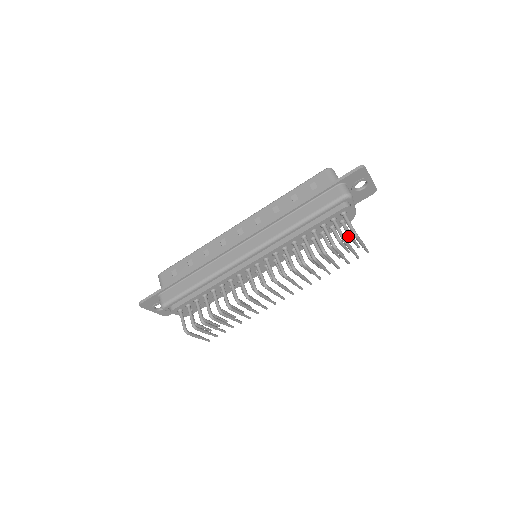
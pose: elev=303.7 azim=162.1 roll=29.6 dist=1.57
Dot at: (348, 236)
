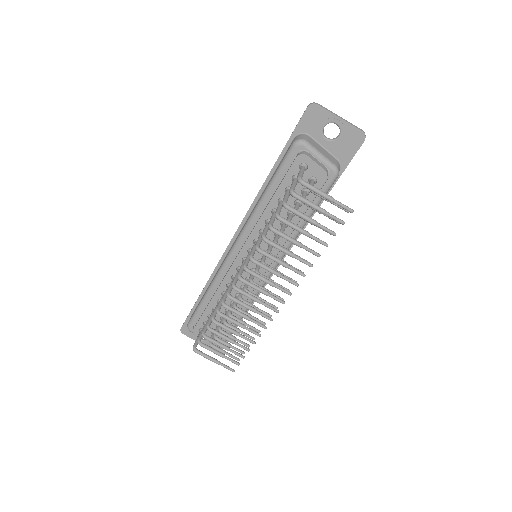
Dot at: (311, 192)
